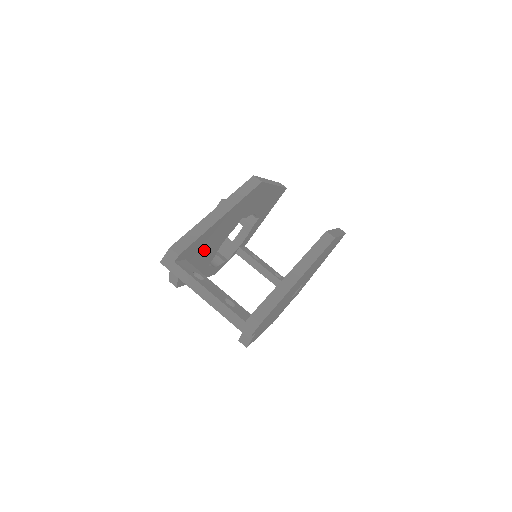
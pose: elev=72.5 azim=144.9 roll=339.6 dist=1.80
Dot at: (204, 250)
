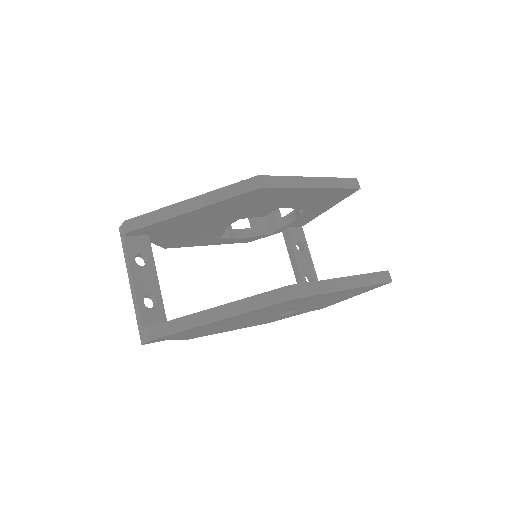
Dot at: (187, 229)
